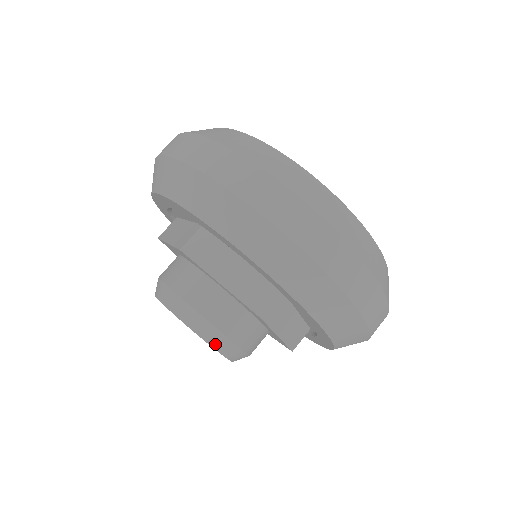
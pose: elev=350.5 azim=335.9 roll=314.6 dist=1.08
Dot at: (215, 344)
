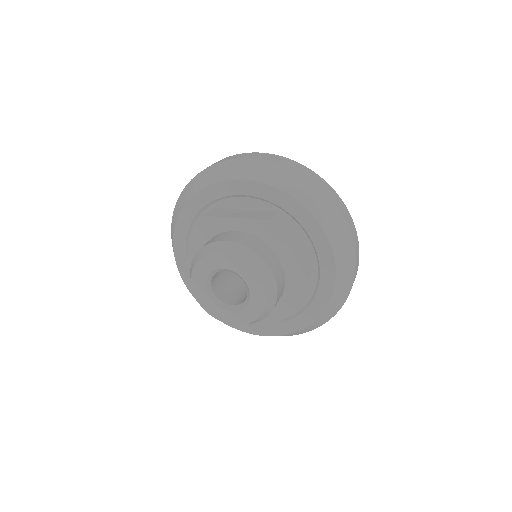
Dot at: (269, 296)
